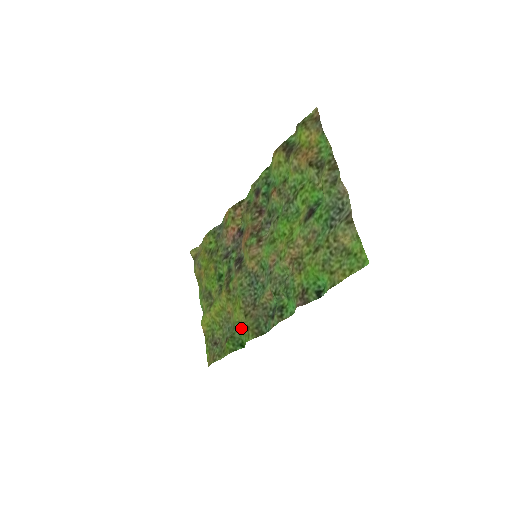
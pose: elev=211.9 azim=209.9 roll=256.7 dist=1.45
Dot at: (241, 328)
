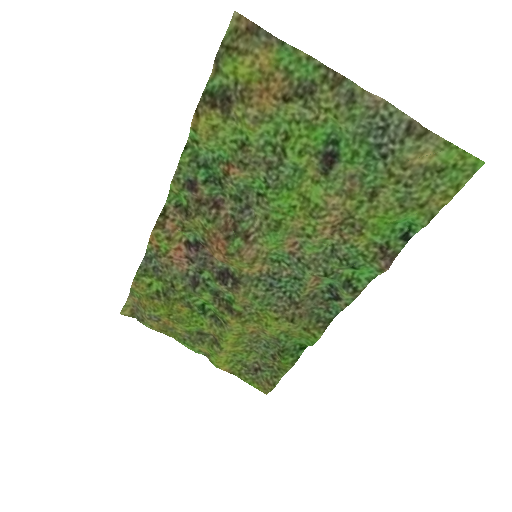
Dot at: (293, 336)
